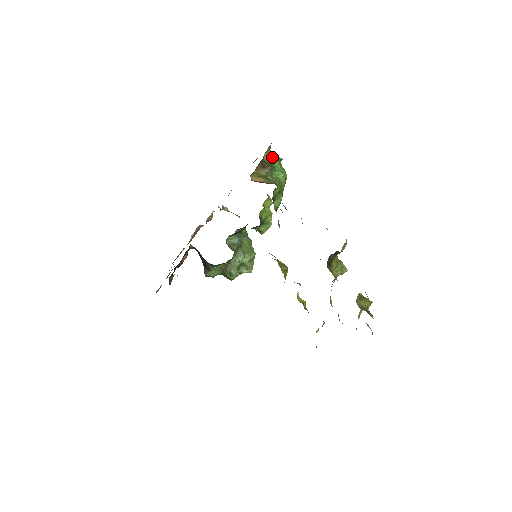
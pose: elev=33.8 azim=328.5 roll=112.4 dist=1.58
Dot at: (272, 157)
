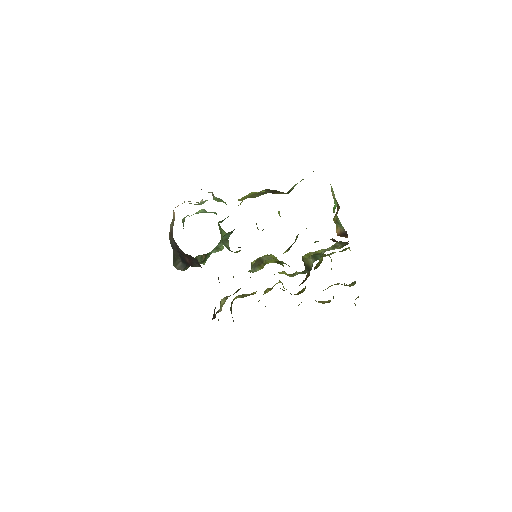
Dot at: occluded
